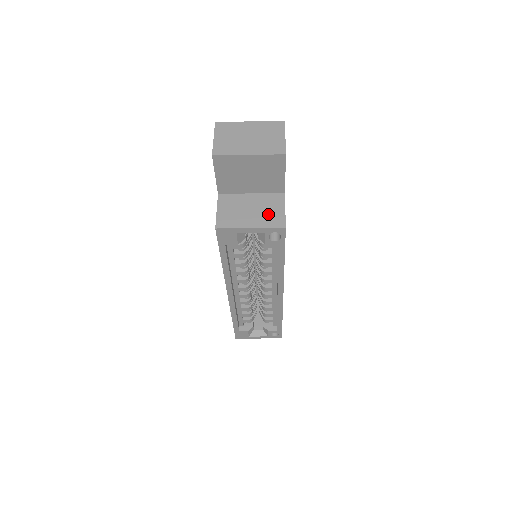
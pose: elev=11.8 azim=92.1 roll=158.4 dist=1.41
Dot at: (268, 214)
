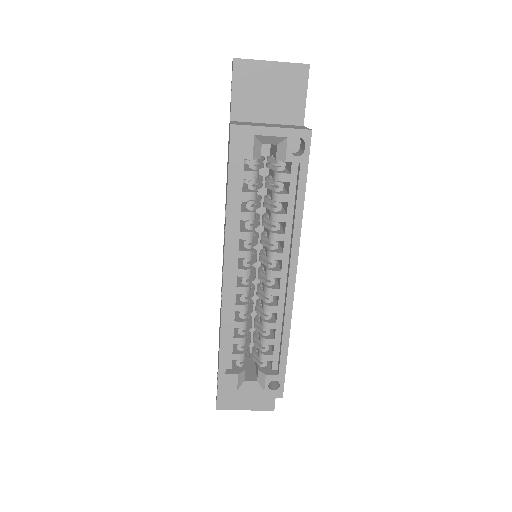
Dot at: (289, 127)
